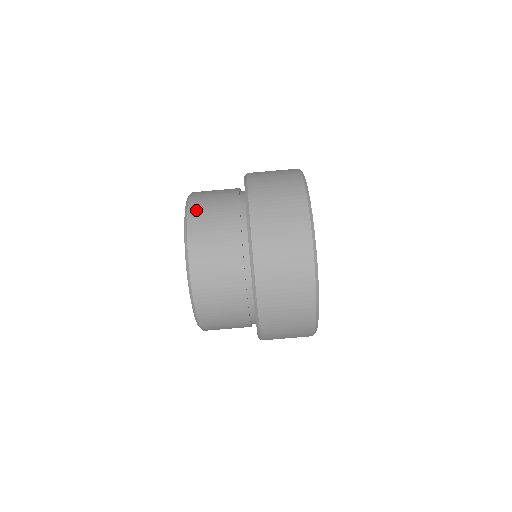
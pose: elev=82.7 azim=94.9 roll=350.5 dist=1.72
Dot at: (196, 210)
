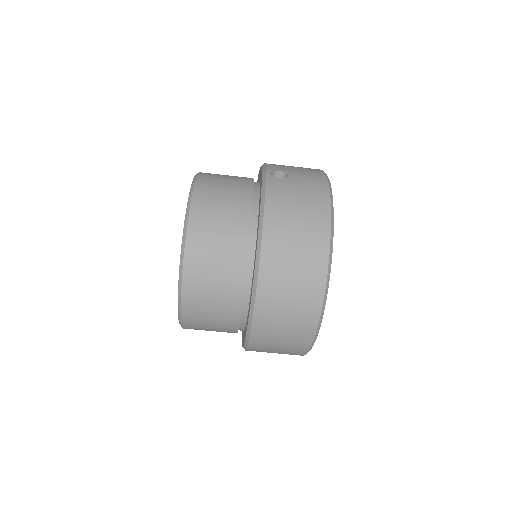
Dot at: (195, 246)
